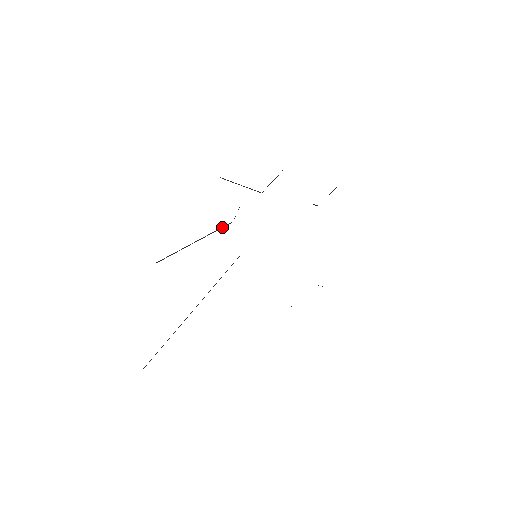
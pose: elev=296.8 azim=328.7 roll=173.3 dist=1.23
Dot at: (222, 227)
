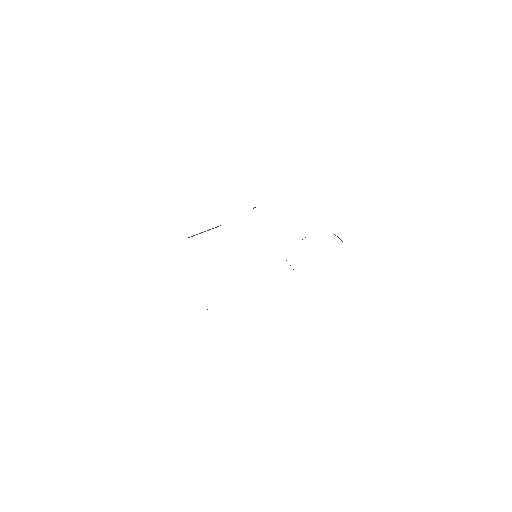
Dot at: occluded
